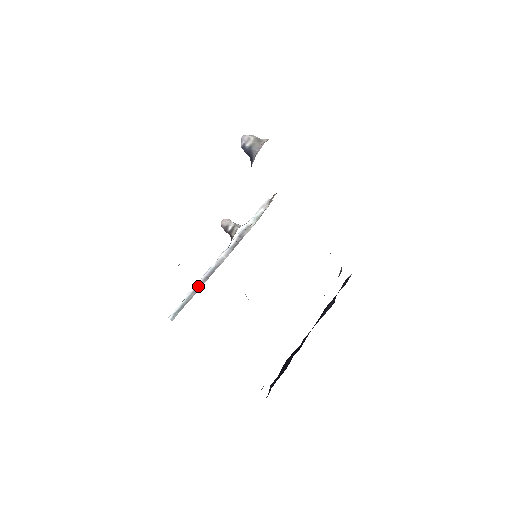
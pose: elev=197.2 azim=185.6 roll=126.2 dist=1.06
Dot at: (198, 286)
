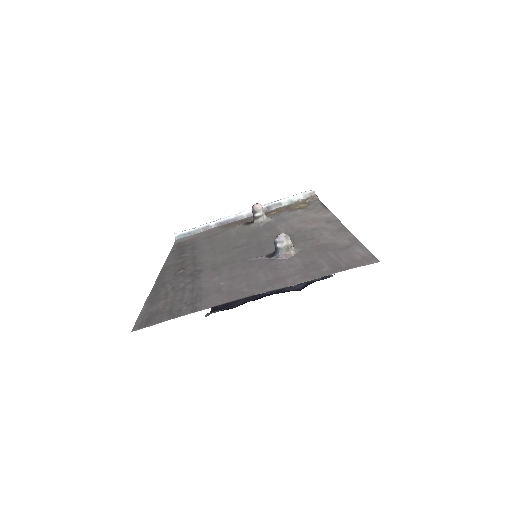
Dot at: (210, 225)
